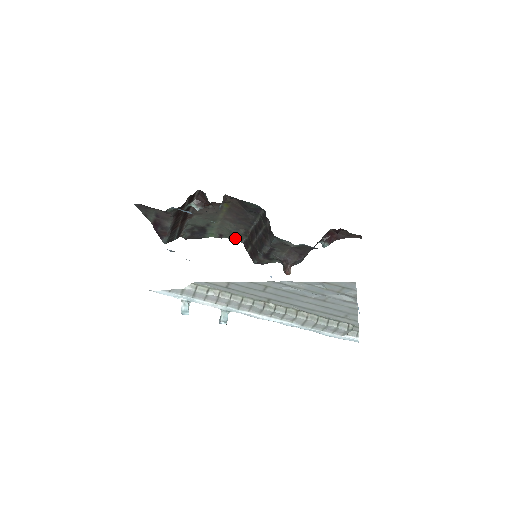
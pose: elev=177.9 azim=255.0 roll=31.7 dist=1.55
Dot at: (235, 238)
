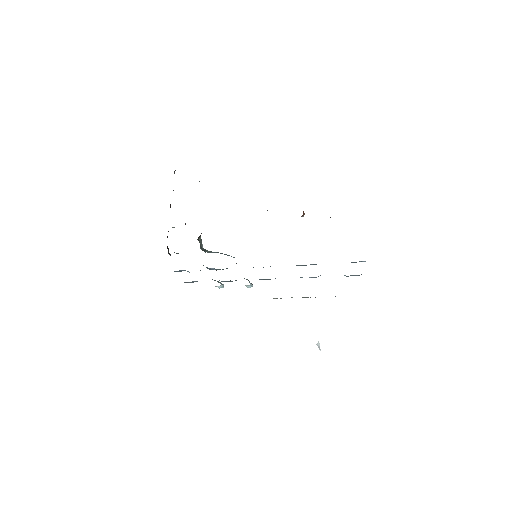
Dot at: occluded
